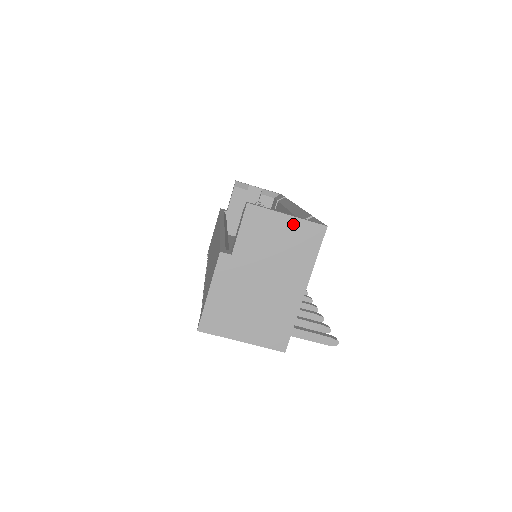
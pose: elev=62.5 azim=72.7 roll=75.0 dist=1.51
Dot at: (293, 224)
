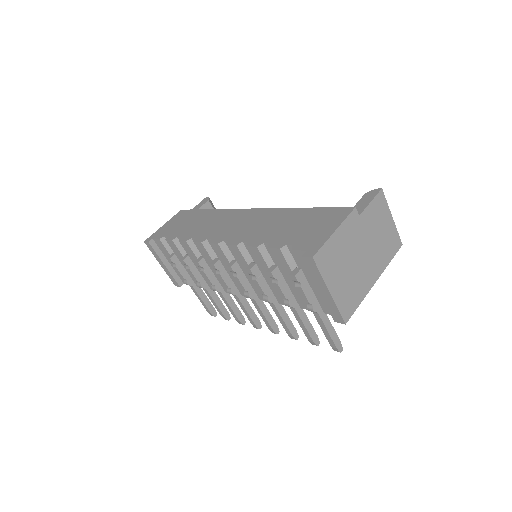
Dot at: (392, 226)
